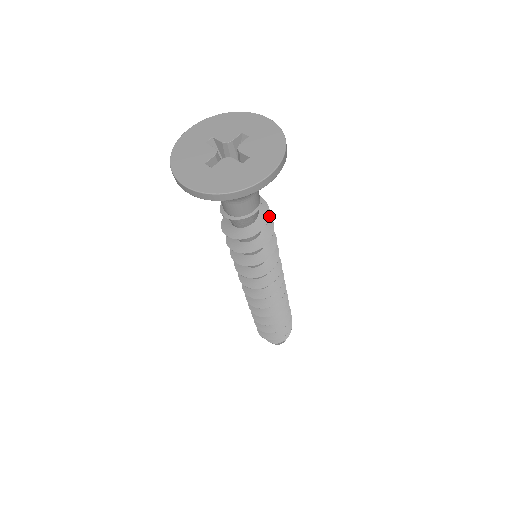
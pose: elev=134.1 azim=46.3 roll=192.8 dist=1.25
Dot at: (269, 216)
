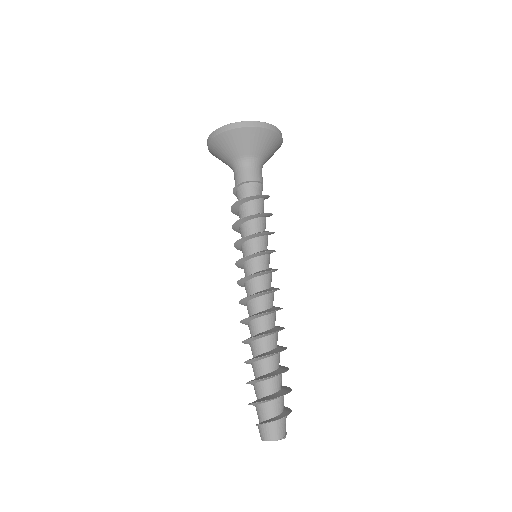
Dot at: (266, 195)
